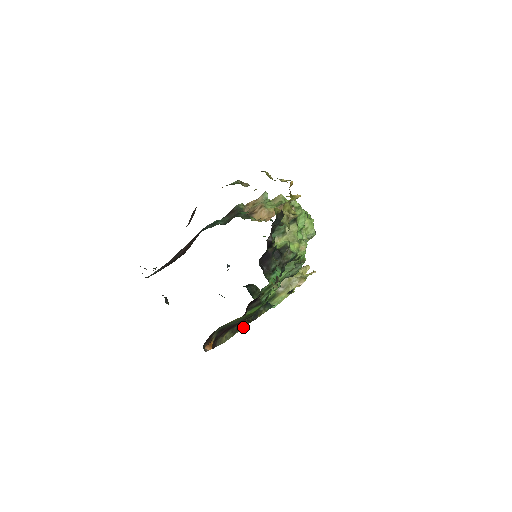
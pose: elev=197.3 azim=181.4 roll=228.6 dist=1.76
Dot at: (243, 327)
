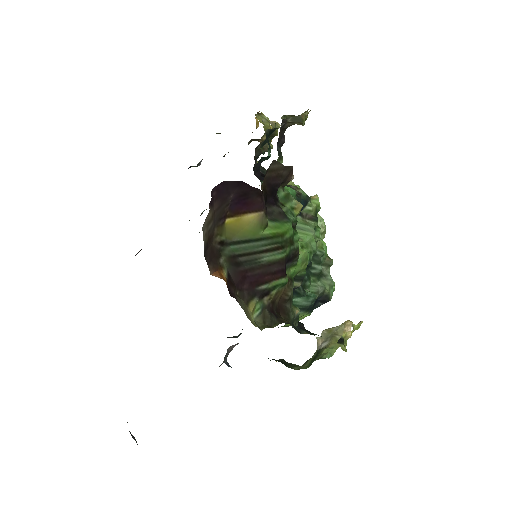
Dot at: (282, 322)
